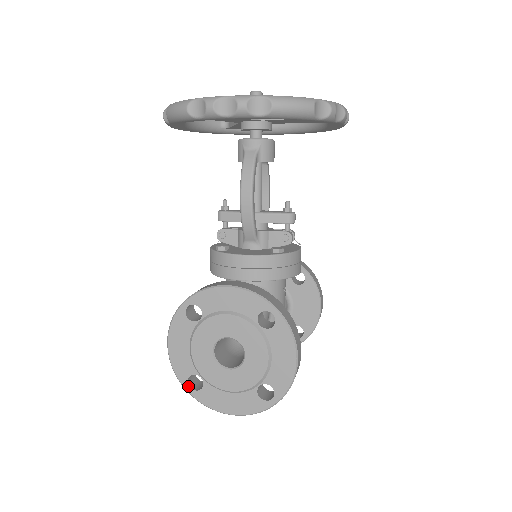
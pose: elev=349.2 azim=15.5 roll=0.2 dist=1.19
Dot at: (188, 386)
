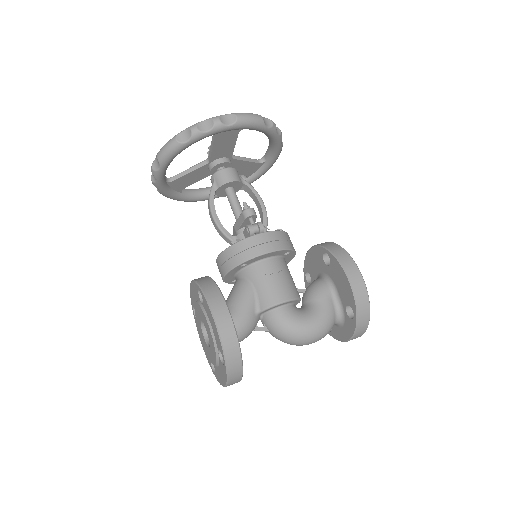
Dot at: (213, 371)
